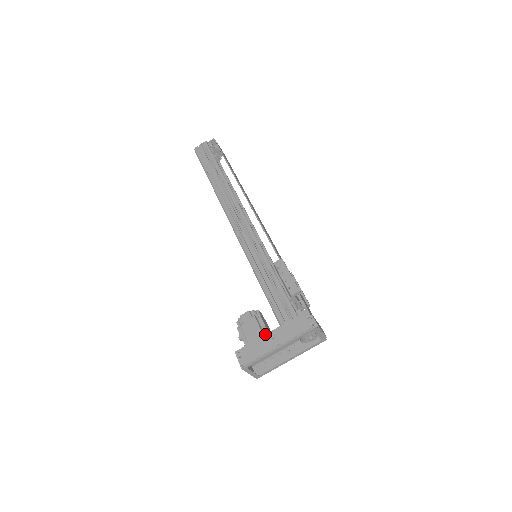
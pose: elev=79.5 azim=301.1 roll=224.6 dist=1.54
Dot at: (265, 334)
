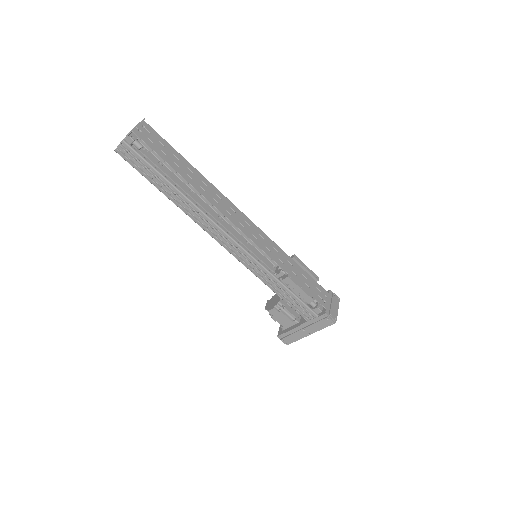
Dot at: (296, 327)
